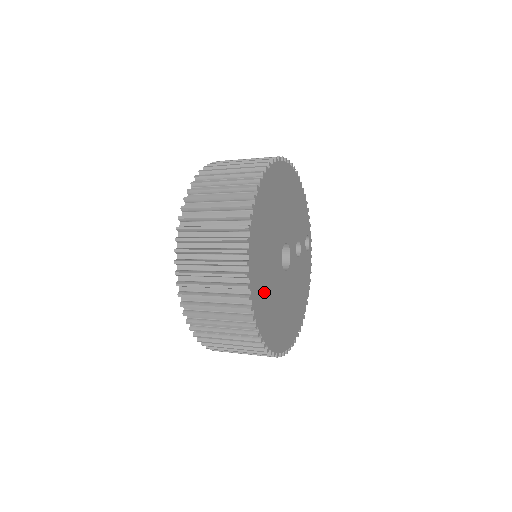
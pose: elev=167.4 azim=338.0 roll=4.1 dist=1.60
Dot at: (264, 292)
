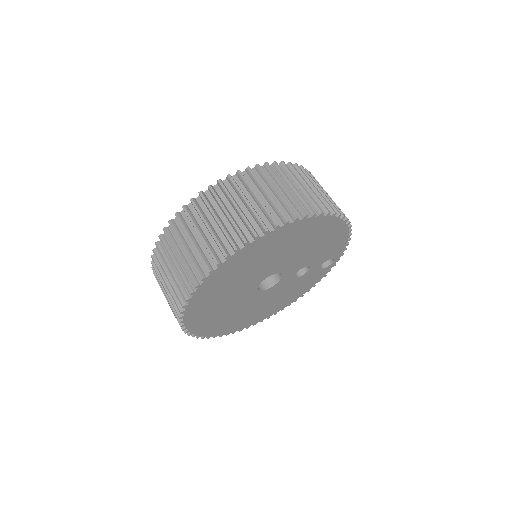
Dot at: (211, 310)
